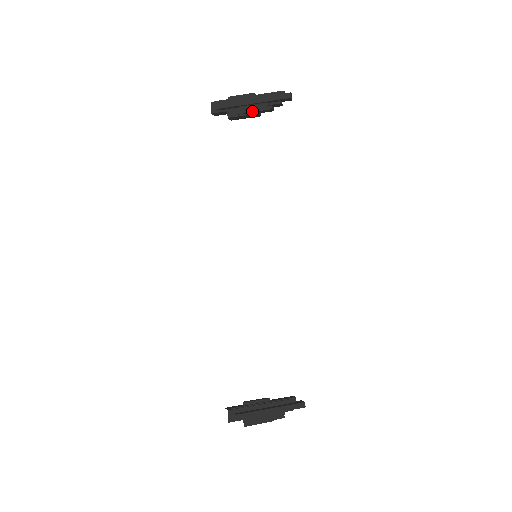
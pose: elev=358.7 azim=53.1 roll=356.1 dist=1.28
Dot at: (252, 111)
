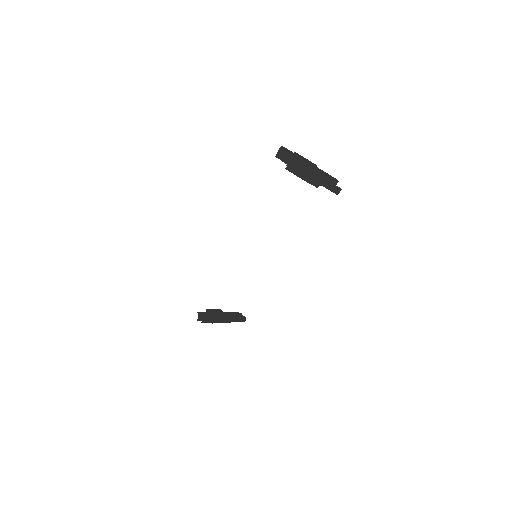
Dot at: (305, 180)
